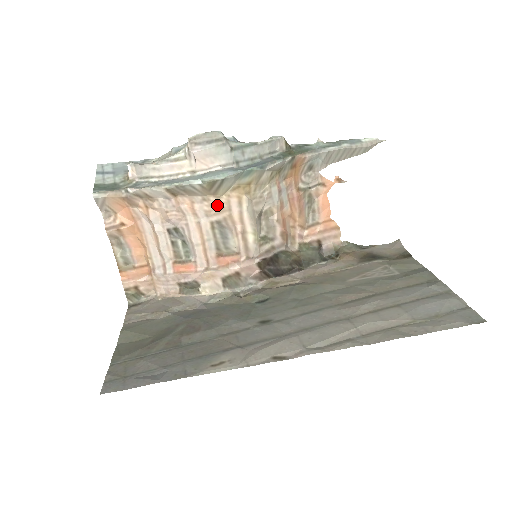
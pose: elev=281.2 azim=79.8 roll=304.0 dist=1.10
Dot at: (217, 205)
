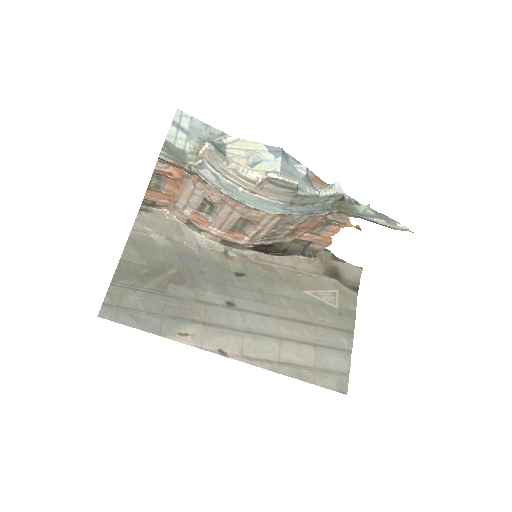
Dot at: (254, 213)
